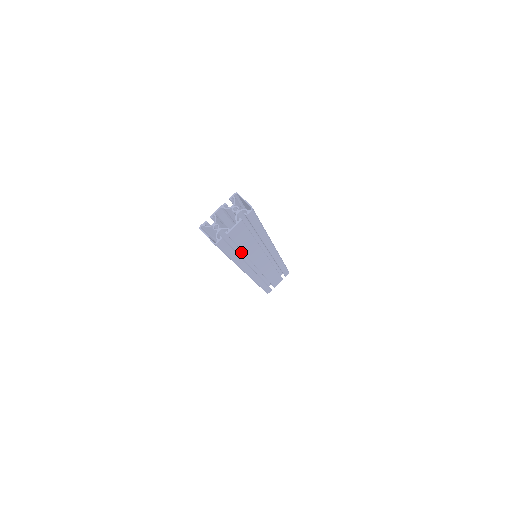
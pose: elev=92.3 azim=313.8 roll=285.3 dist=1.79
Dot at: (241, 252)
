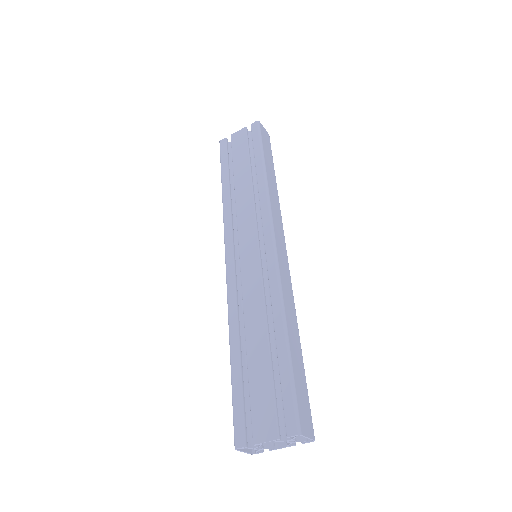
Dot at: occluded
